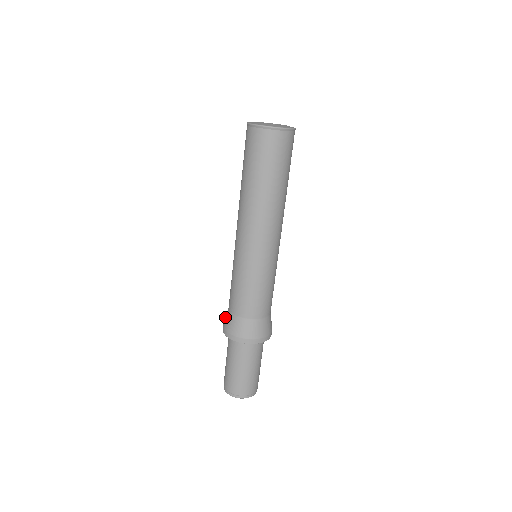
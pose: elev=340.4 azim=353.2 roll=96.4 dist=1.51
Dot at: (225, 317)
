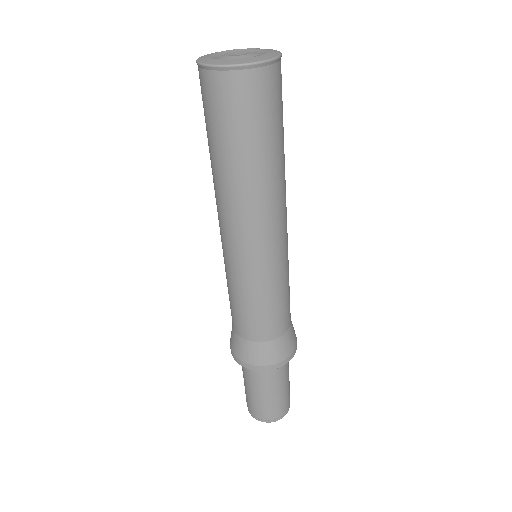
Dot at: occluded
